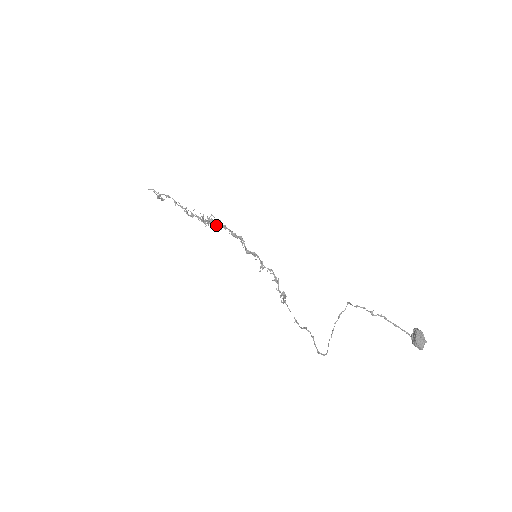
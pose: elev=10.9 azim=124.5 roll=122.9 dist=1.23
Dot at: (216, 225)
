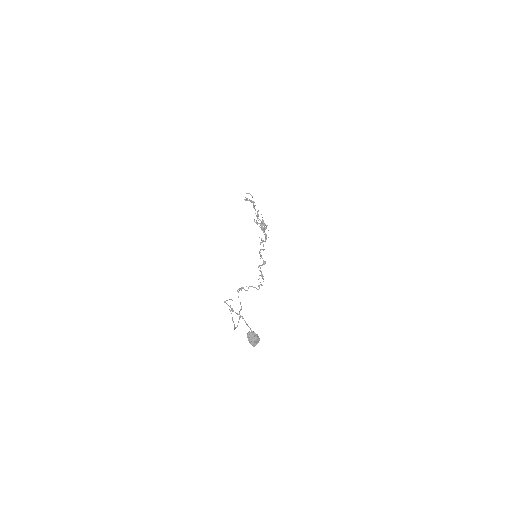
Dot at: (263, 228)
